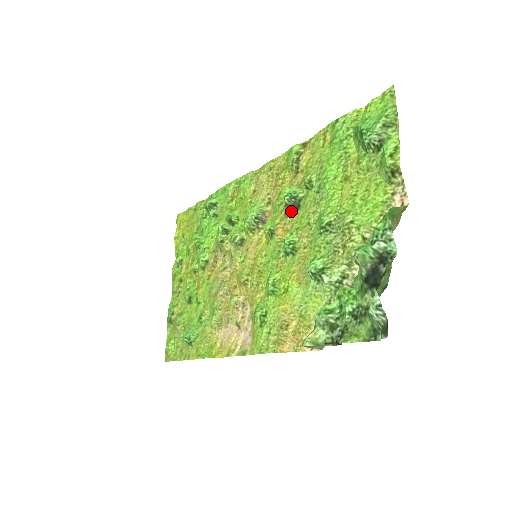
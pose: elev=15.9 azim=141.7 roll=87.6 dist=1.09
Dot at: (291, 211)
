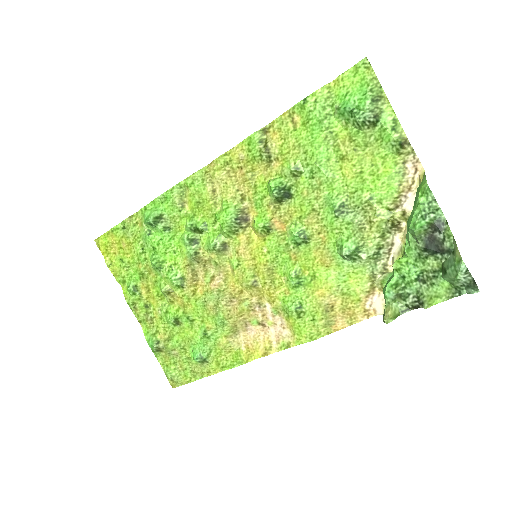
Dot at: (282, 202)
